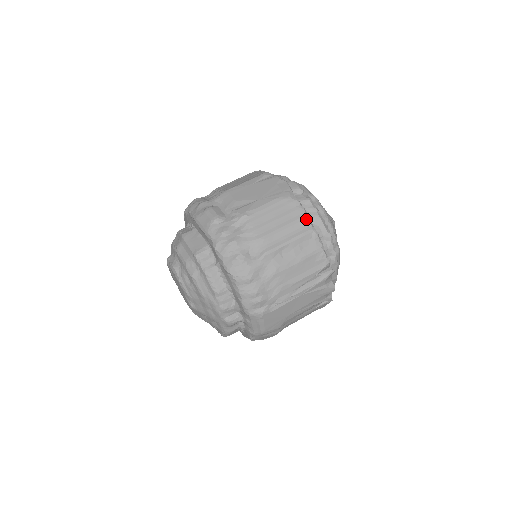
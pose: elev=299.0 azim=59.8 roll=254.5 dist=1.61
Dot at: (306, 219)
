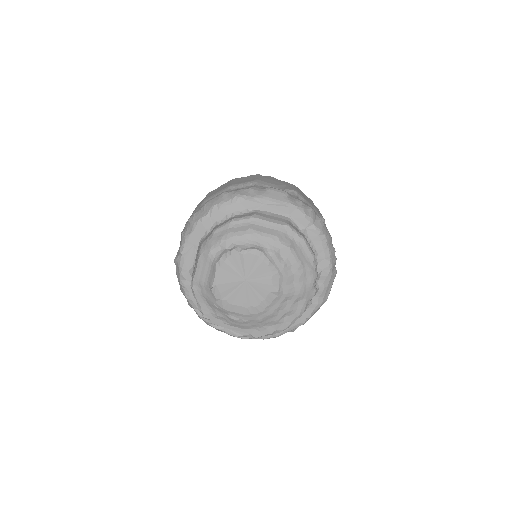
Dot at: (312, 201)
